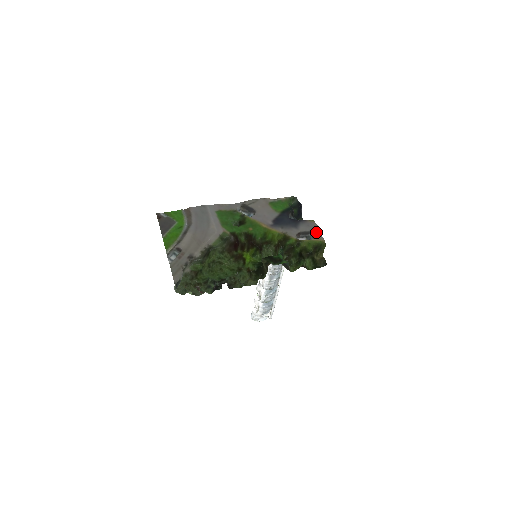
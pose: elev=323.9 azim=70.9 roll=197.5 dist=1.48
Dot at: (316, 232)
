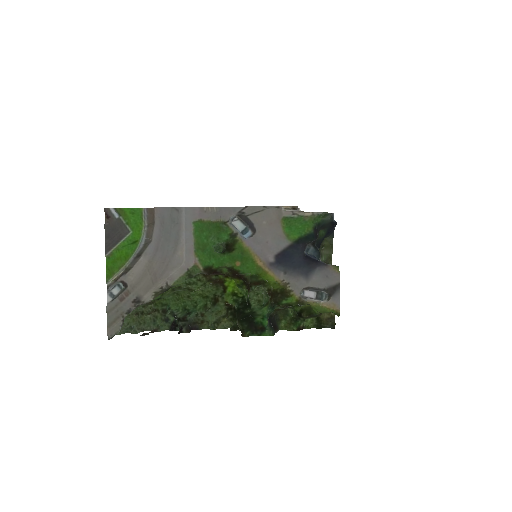
Dot at: (333, 293)
